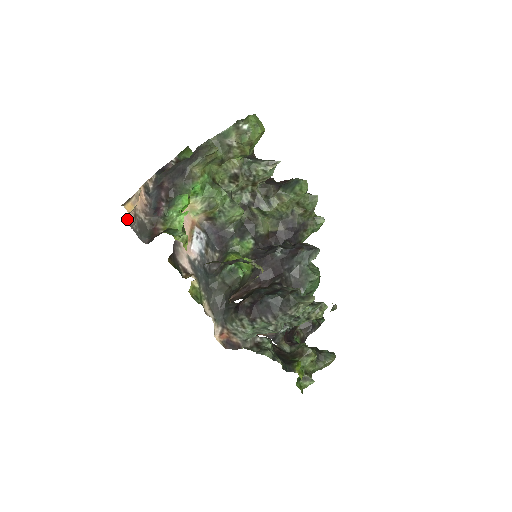
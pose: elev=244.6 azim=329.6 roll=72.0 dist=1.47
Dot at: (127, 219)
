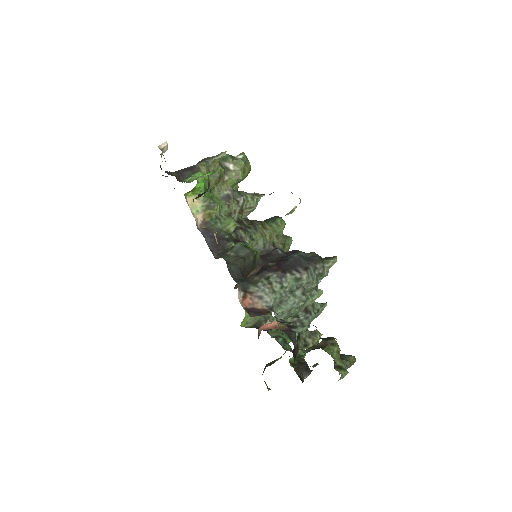
Dot at: (161, 150)
